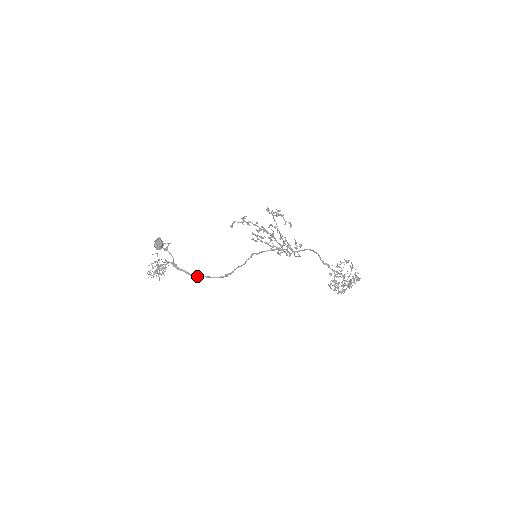
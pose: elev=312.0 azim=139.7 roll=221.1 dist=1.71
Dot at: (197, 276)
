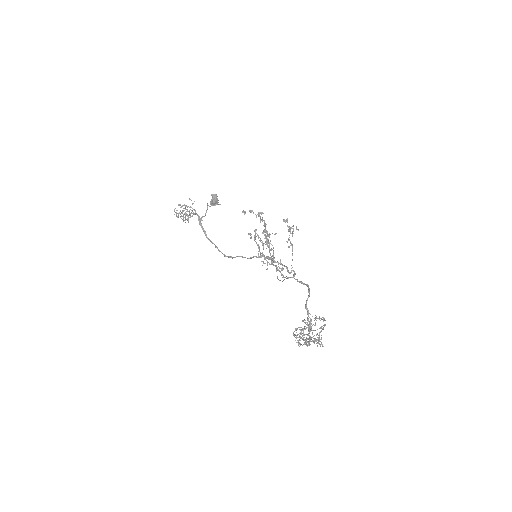
Dot at: (211, 241)
